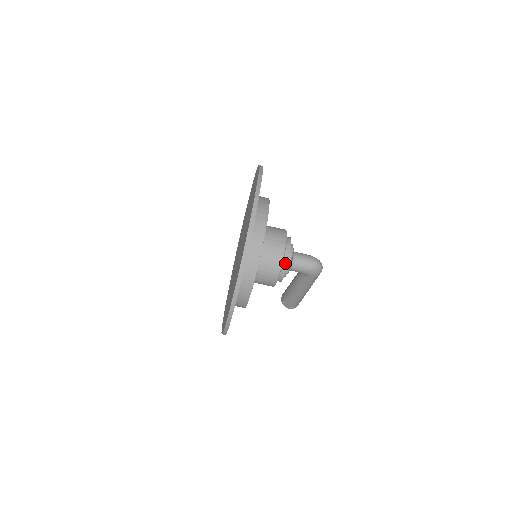
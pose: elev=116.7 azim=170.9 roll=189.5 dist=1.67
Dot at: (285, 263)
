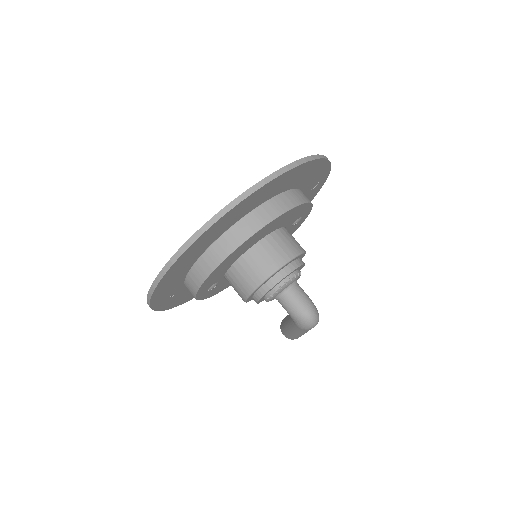
Dot at: (266, 288)
